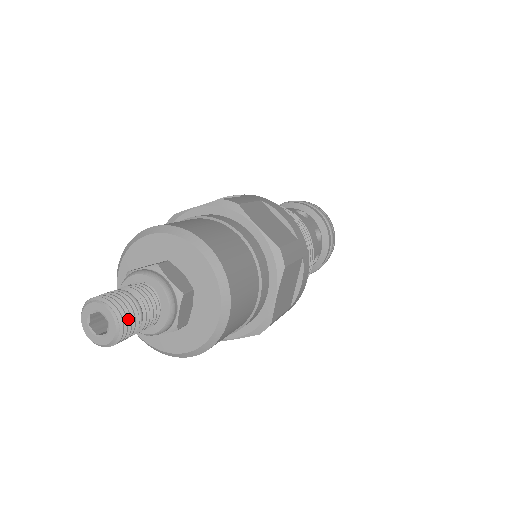
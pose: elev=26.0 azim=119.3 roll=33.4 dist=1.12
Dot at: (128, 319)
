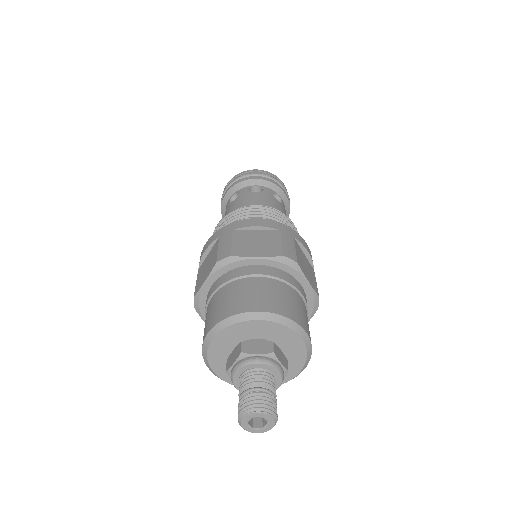
Dot at: occluded
